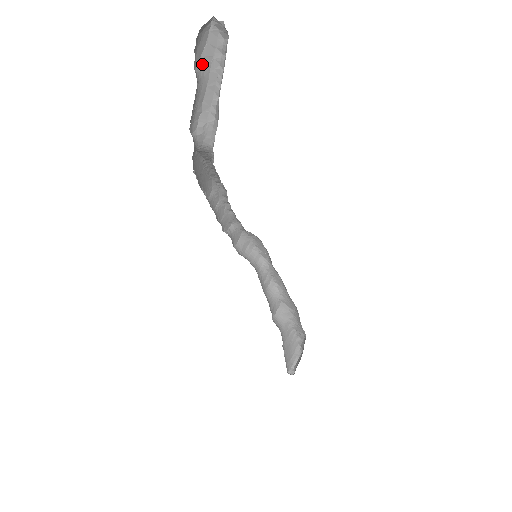
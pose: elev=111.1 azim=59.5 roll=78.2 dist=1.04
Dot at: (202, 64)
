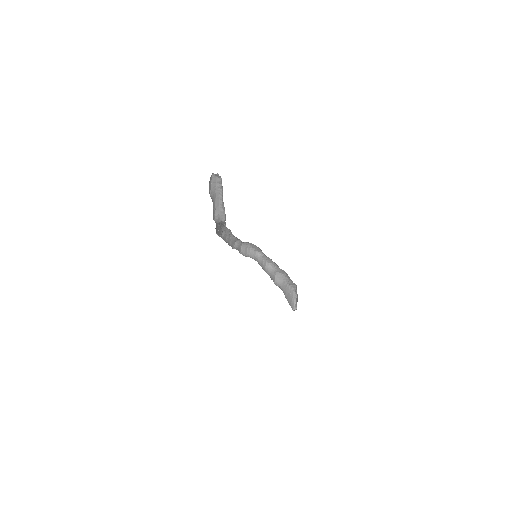
Dot at: (212, 192)
